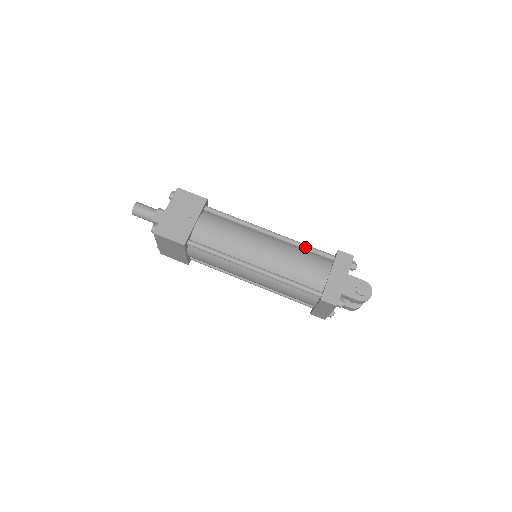
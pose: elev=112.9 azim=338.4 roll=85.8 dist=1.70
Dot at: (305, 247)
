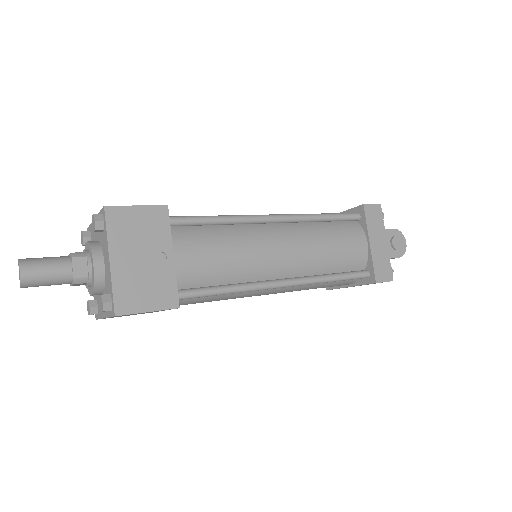
Dot at: (325, 218)
